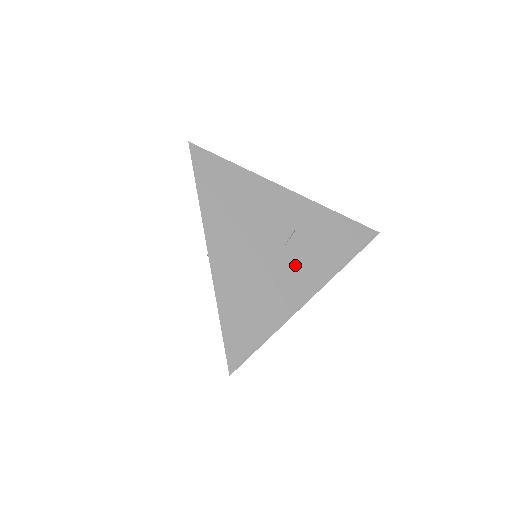
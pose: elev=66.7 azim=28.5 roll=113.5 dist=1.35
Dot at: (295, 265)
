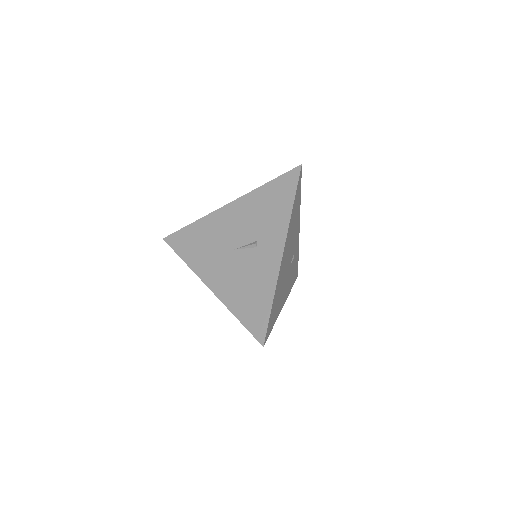
Dot at: occluded
